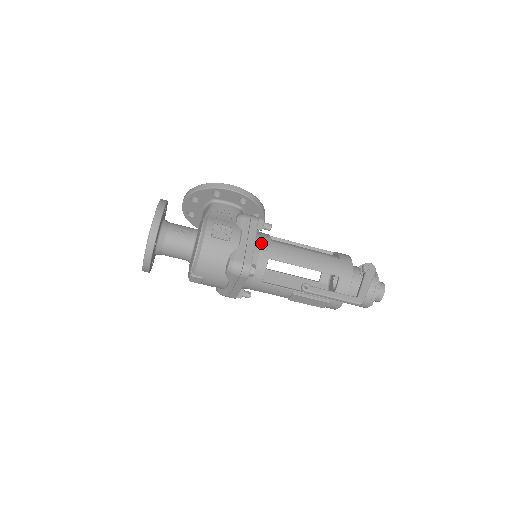
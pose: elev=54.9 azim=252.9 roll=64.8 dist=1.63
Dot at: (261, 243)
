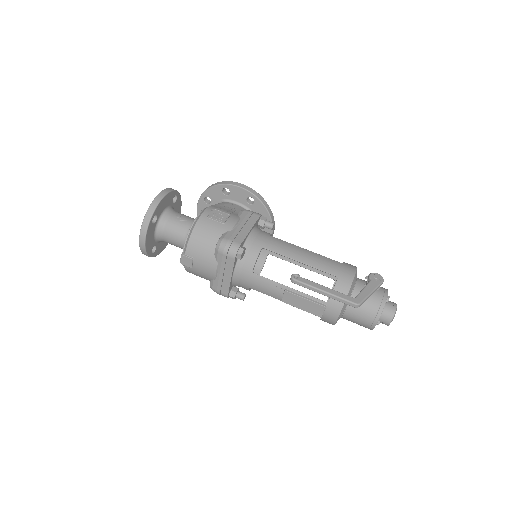
Dot at: (258, 234)
